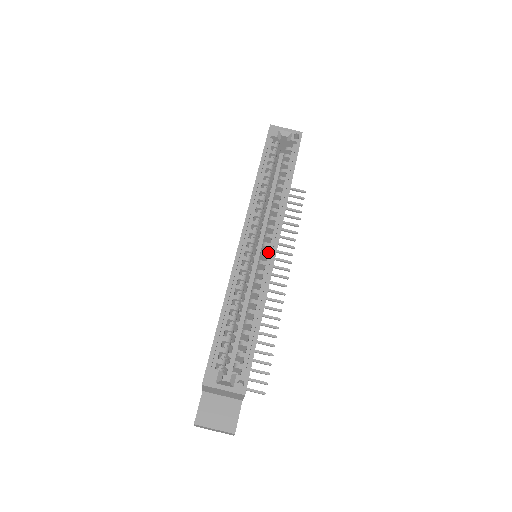
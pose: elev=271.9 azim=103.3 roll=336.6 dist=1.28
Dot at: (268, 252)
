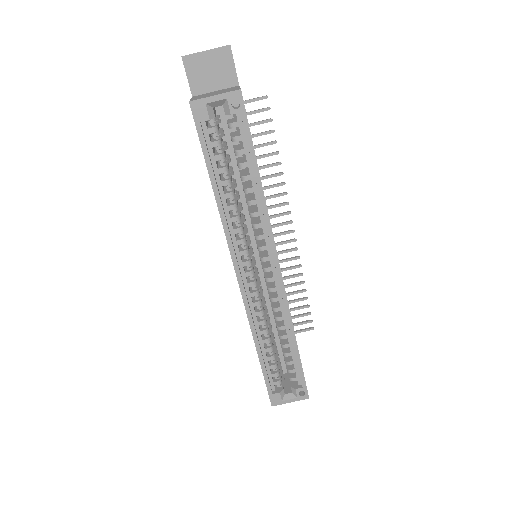
Dot at: (273, 277)
